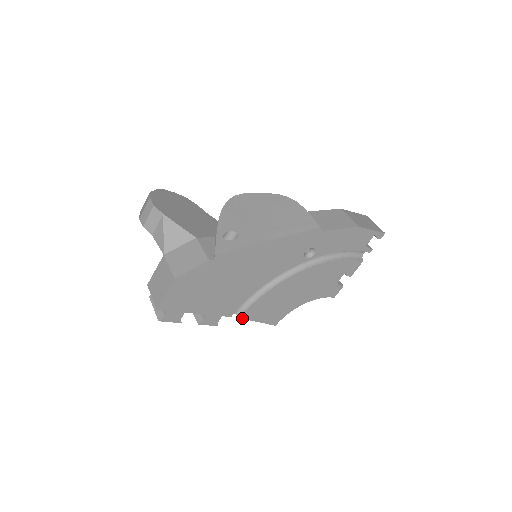
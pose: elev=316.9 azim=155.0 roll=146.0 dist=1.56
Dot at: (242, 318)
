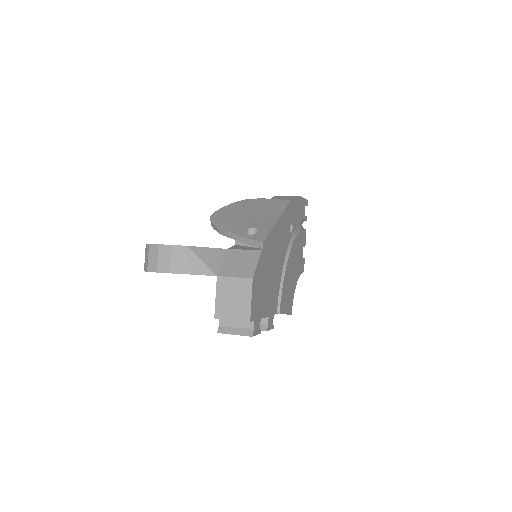
Dot at: (280, 313)
